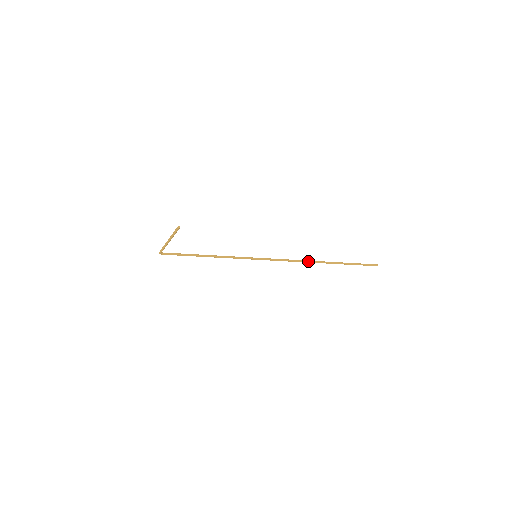
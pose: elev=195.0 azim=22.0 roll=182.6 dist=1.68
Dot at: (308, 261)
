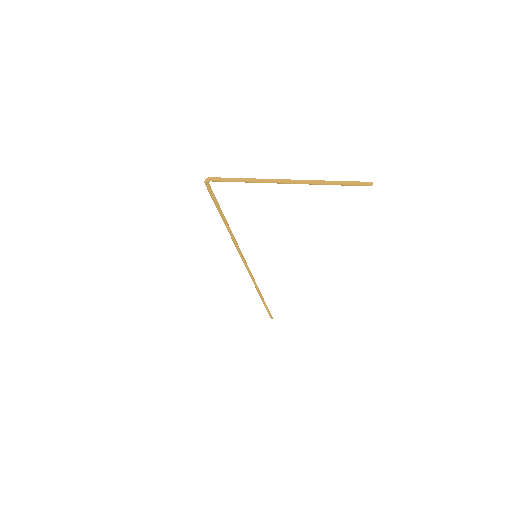
Dot at: occluded
